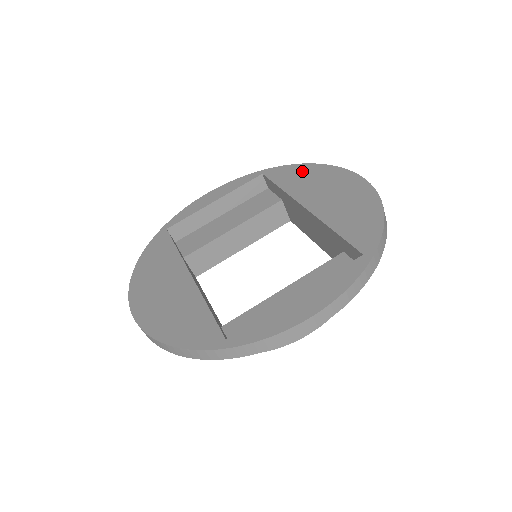
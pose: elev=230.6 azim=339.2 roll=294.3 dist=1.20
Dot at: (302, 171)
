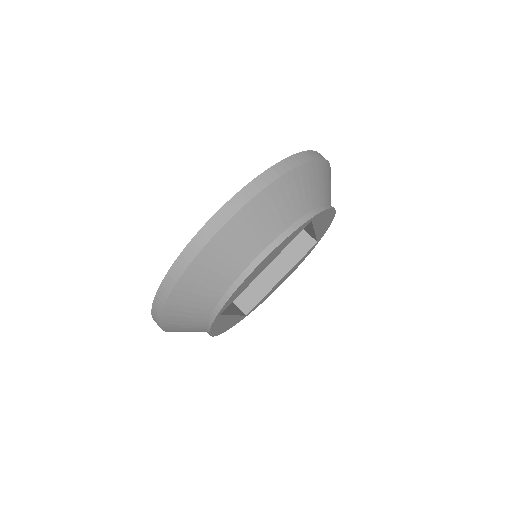
Dot at: occluded
